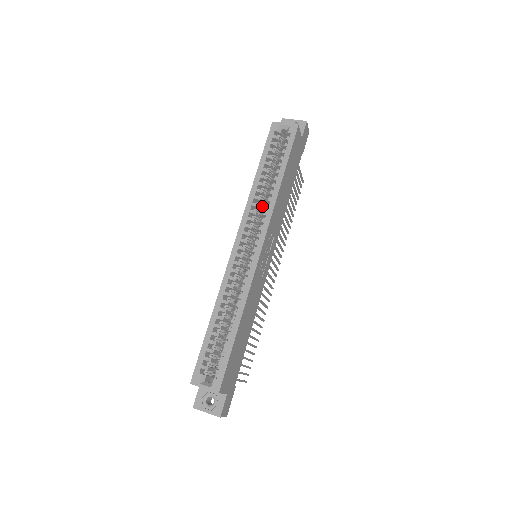
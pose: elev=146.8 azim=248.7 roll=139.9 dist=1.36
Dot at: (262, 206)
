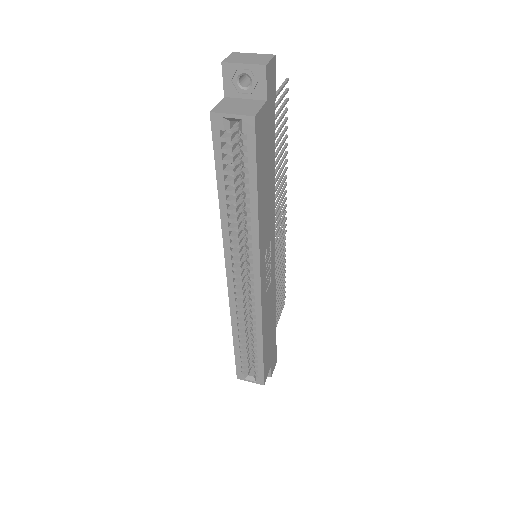
Dot at: occluded
